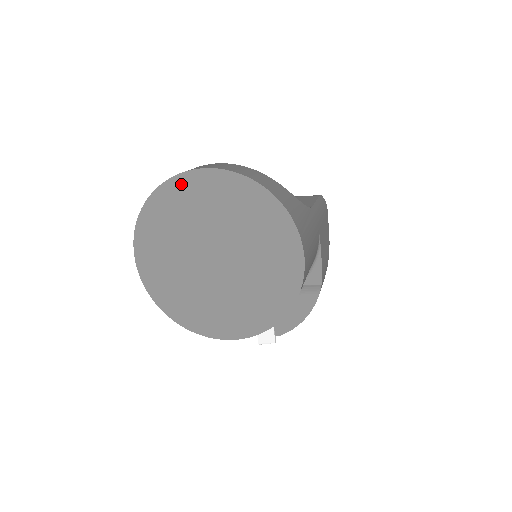
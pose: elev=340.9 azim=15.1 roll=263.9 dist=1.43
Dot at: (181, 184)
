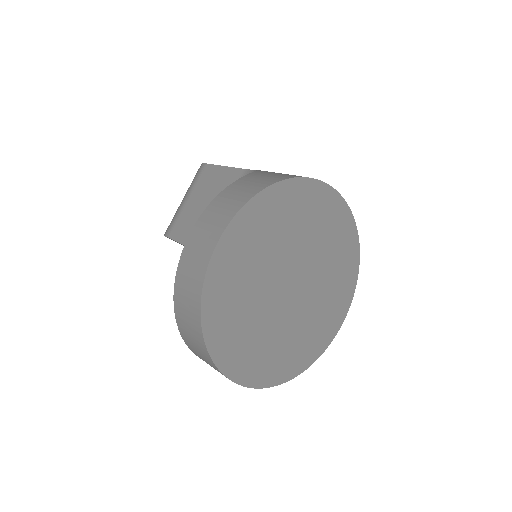
Dot at: (215, 280)
